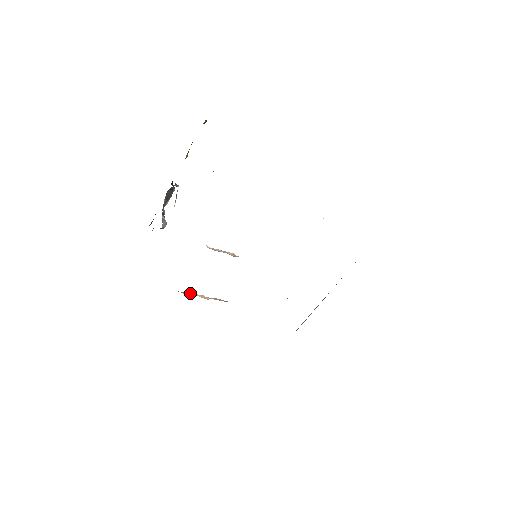
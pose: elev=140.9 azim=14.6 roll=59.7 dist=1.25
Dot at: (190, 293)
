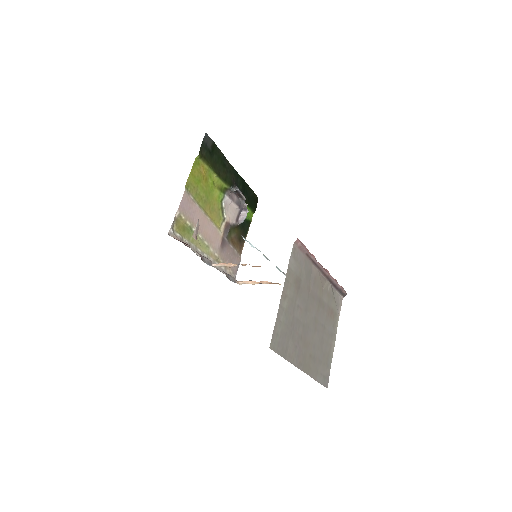
Dot at: (244, 282)
